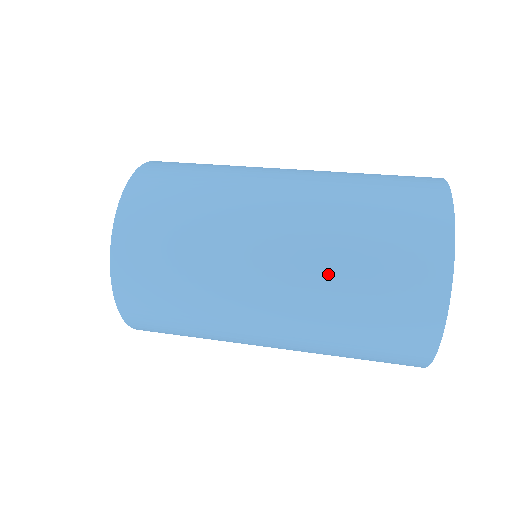
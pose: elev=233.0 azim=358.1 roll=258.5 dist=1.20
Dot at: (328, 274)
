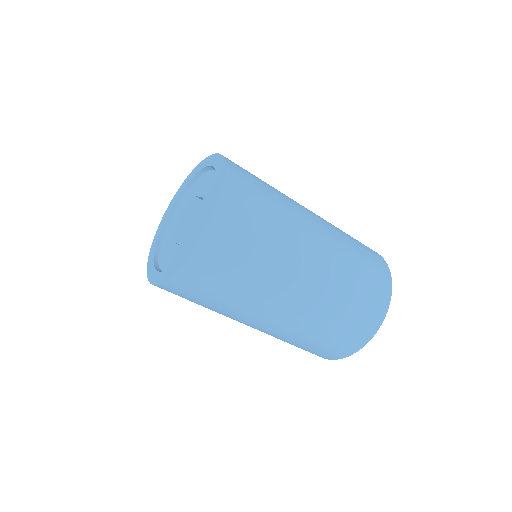
Dot at: (335, 292)
